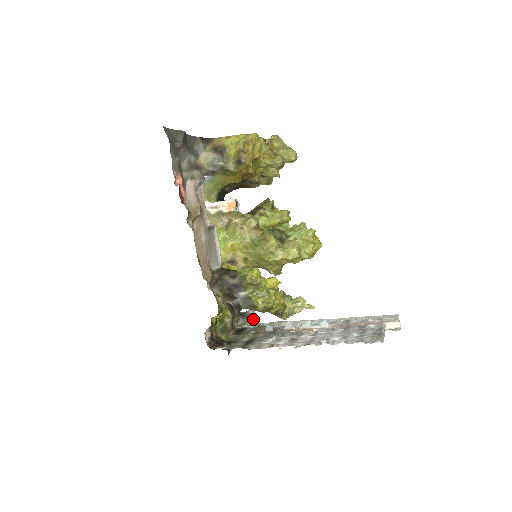
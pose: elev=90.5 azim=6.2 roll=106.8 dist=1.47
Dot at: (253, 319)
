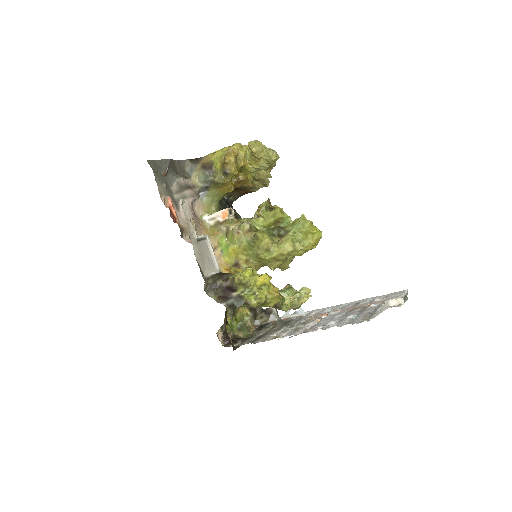
Dot at: (275, 314)
